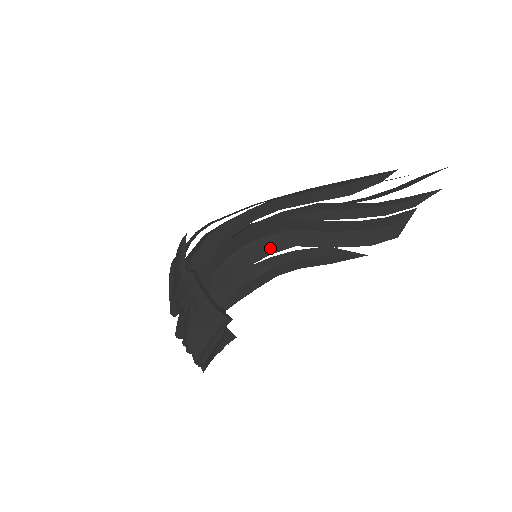
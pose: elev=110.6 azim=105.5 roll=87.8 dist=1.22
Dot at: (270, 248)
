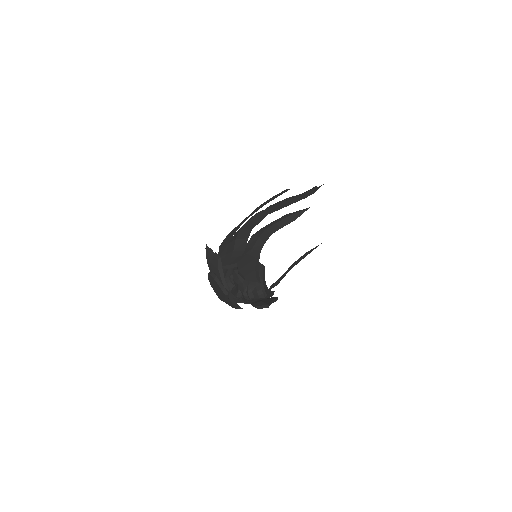
Dot at: (256, 222)
